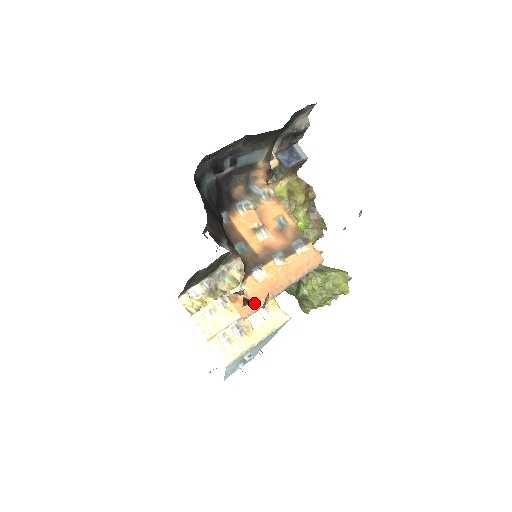
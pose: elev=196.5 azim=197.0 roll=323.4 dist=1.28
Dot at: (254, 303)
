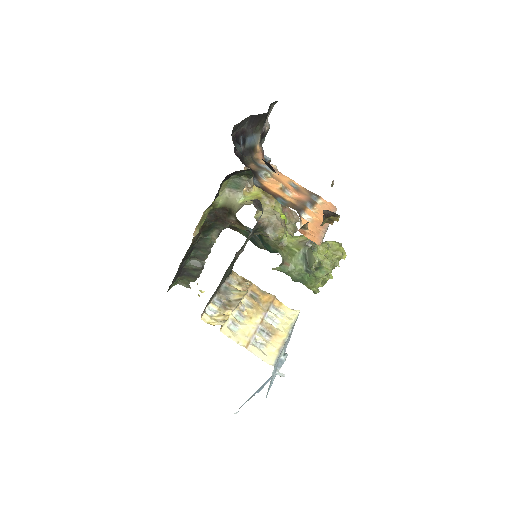
Dot at: (333, 213)
